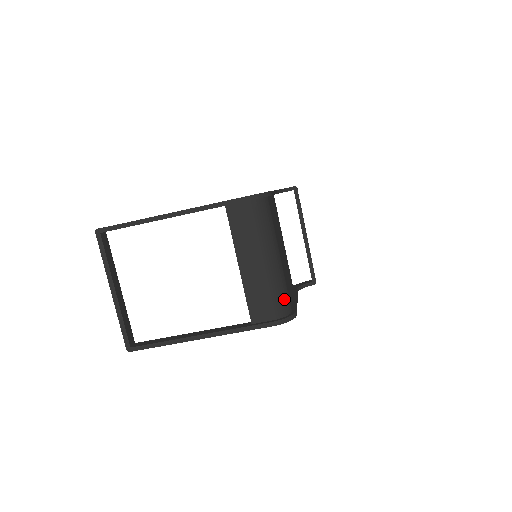
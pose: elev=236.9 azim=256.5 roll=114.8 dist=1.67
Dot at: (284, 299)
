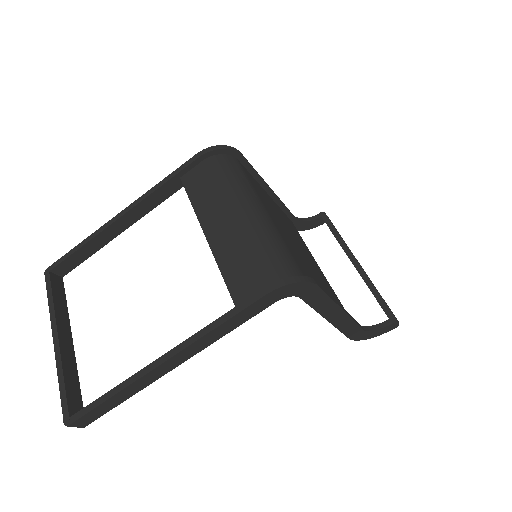
Dot at: (283, 259)
